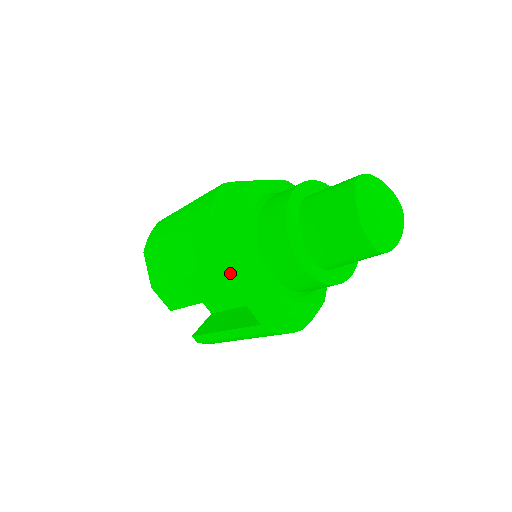
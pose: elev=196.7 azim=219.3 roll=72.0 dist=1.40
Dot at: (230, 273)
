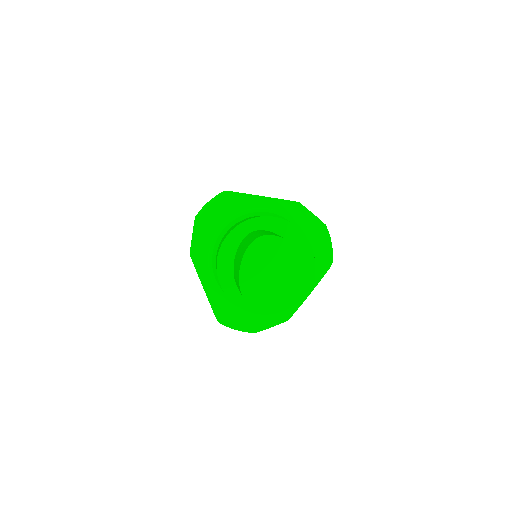
Dot at: (194, 265)
